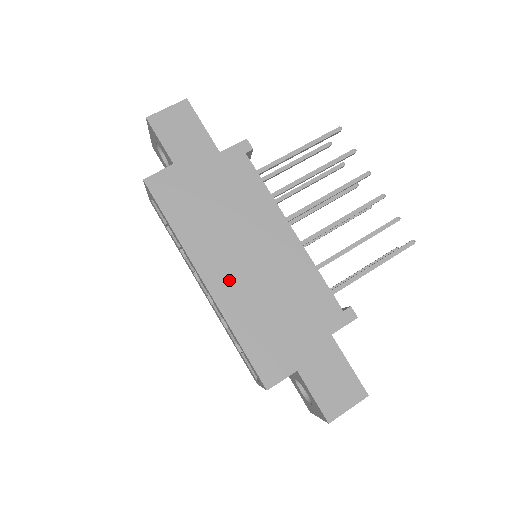
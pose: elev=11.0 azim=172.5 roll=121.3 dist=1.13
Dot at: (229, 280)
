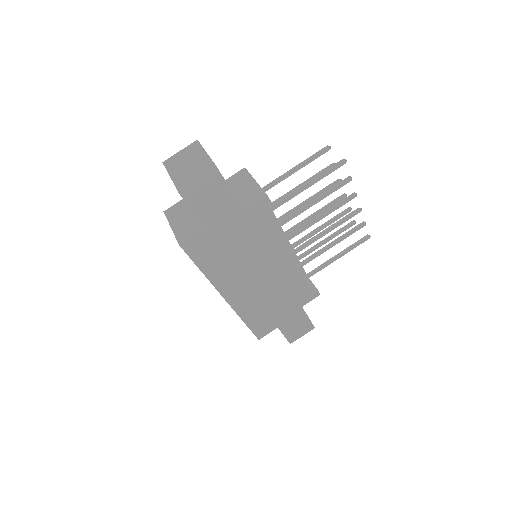
Dot at: (242, 294)
